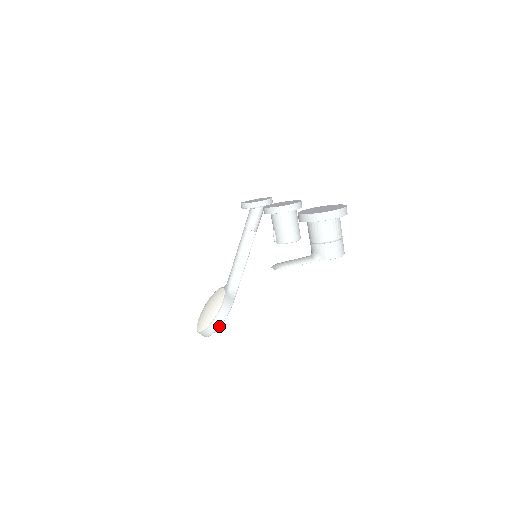
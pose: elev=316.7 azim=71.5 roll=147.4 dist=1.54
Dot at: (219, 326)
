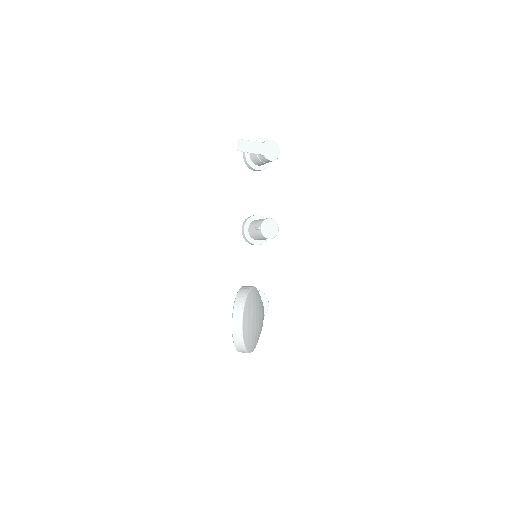
Dot at: (250, 288)
